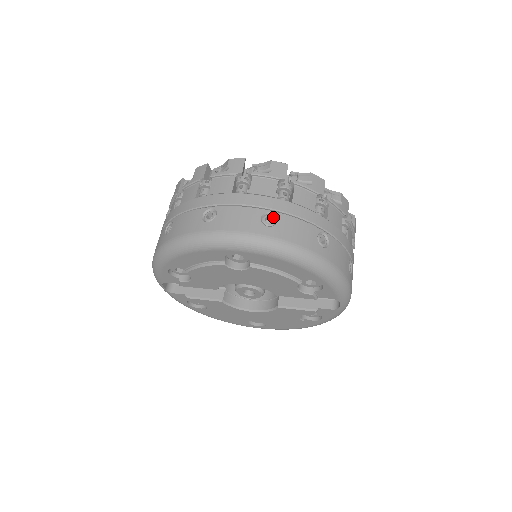
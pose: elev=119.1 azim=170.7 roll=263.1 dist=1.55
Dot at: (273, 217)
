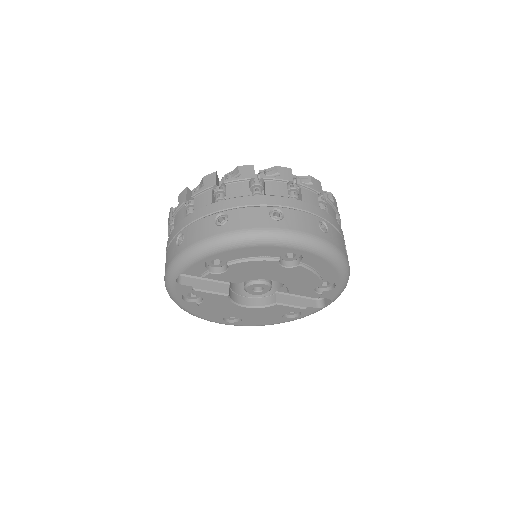
Dot at: (325, 225)
